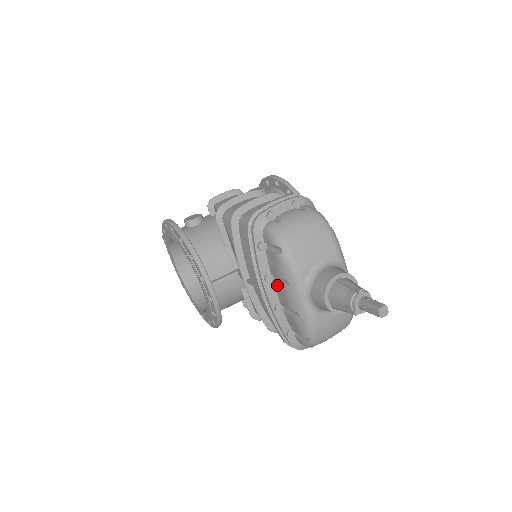
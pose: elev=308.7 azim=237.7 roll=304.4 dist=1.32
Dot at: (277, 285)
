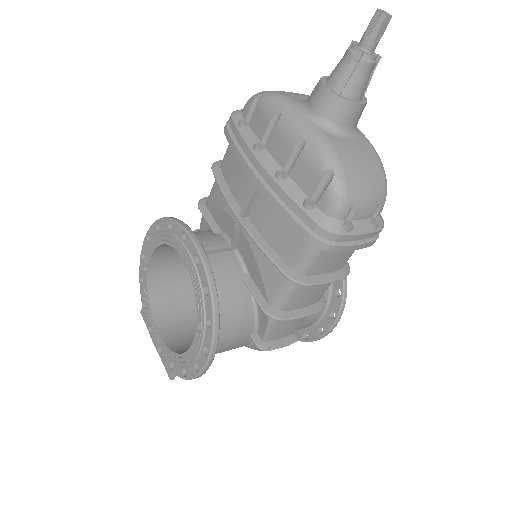
Dot at: (270, 141)
